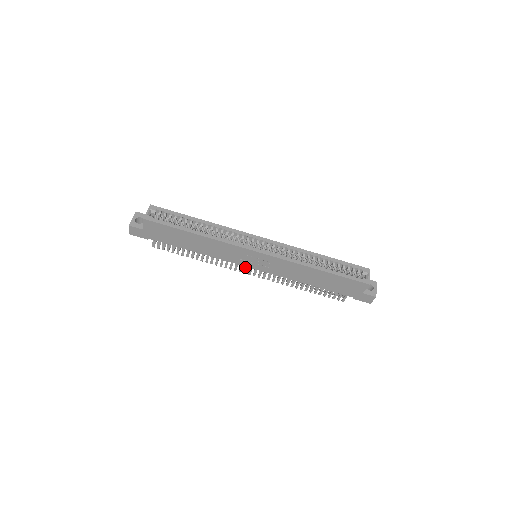
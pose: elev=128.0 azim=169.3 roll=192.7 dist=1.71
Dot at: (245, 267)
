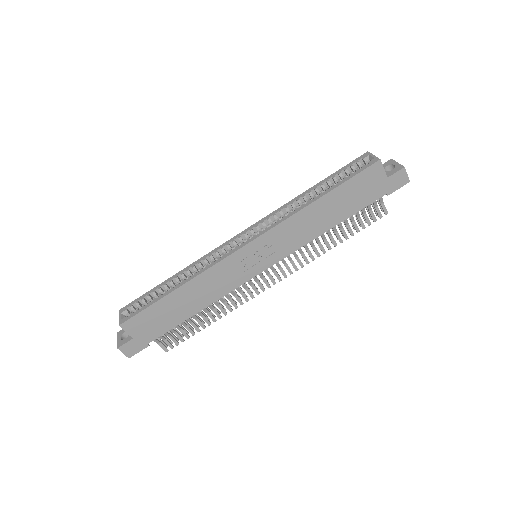
Dot at: occluded
